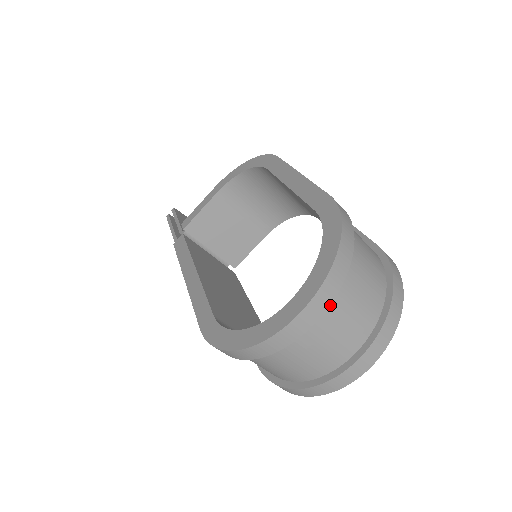
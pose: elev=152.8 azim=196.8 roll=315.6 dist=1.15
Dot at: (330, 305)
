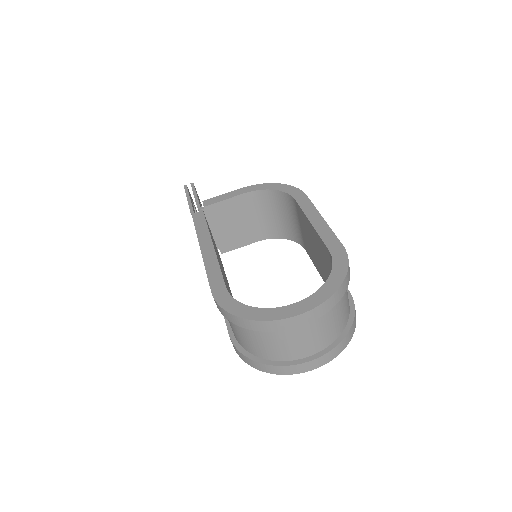
Dot at: occluded
